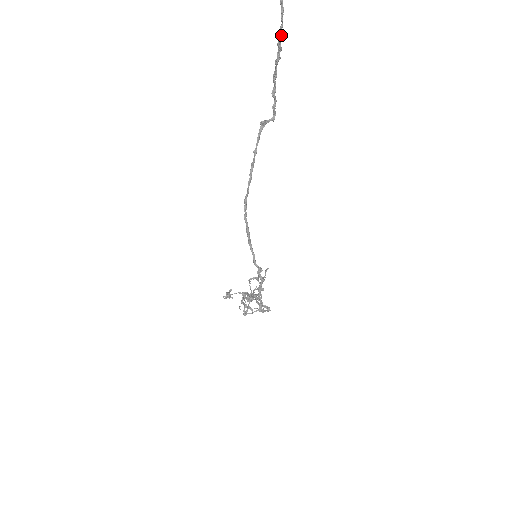
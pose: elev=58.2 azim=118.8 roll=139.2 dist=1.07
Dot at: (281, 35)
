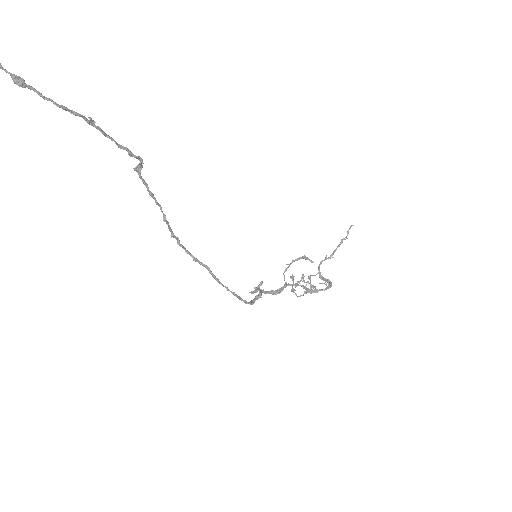
Dot at: (63, 108)
